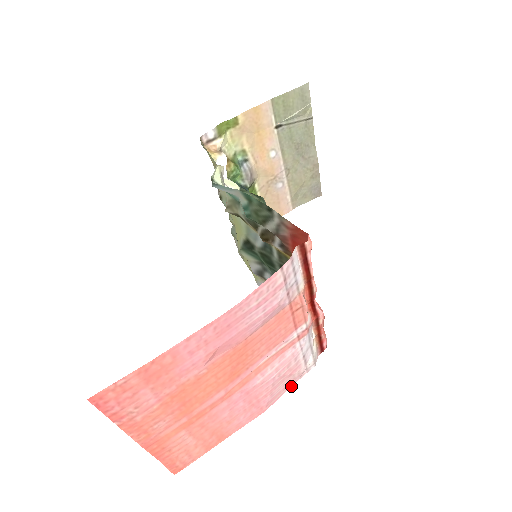
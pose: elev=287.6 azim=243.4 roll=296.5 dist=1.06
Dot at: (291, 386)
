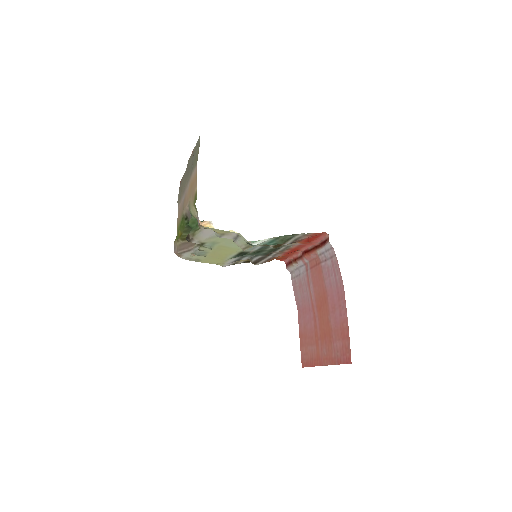
Dot at: occluded
